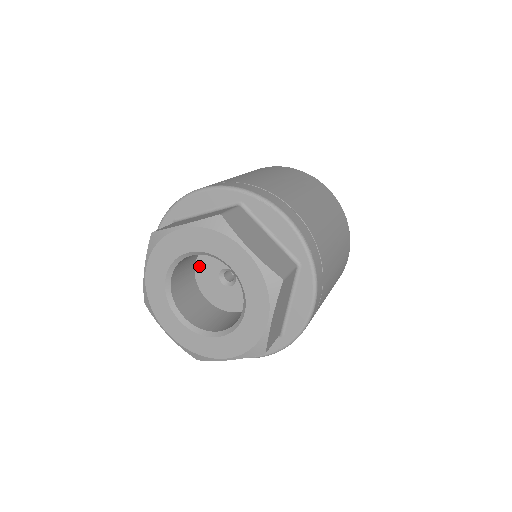
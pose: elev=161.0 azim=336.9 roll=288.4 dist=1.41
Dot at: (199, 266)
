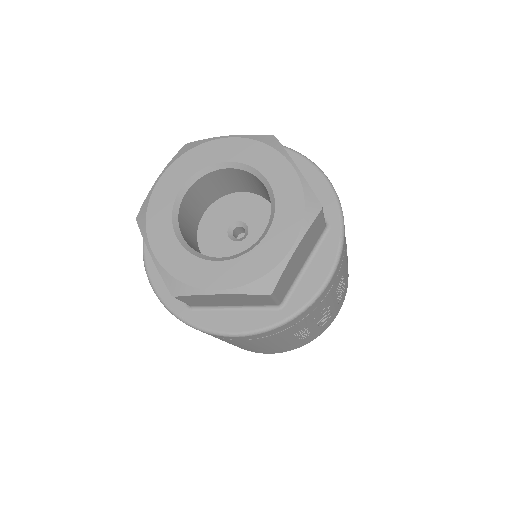
Dot at: (205, 249)
